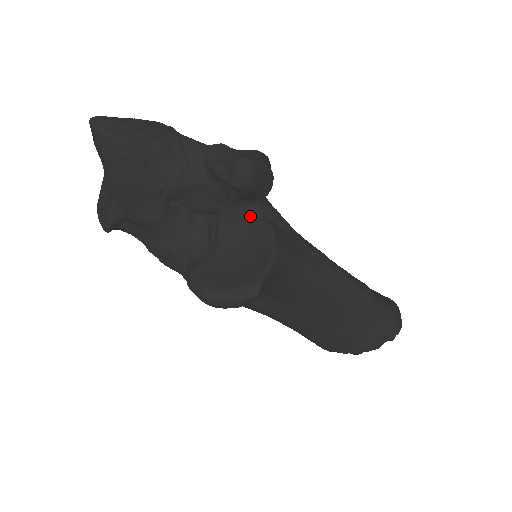
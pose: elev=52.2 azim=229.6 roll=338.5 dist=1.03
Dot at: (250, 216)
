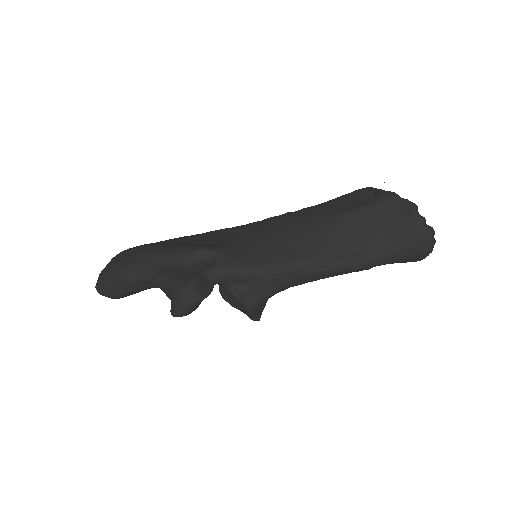
Dot at: (218, 284)
